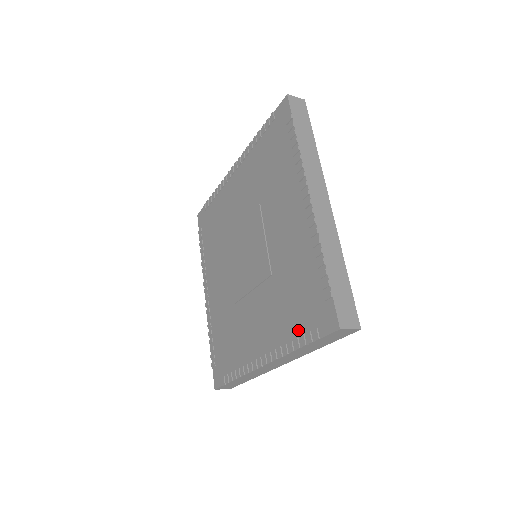
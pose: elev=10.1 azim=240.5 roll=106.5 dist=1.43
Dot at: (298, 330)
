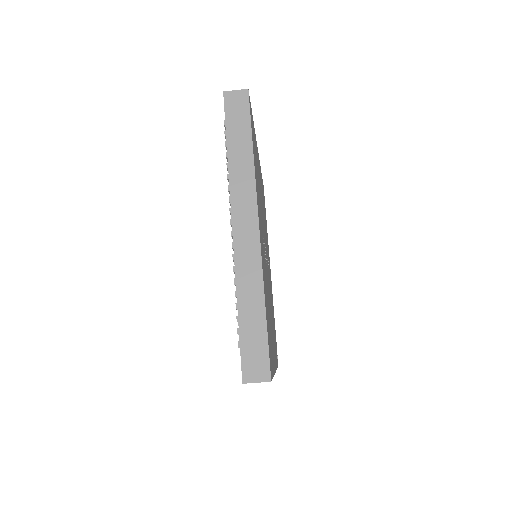
Dot at: occluded
